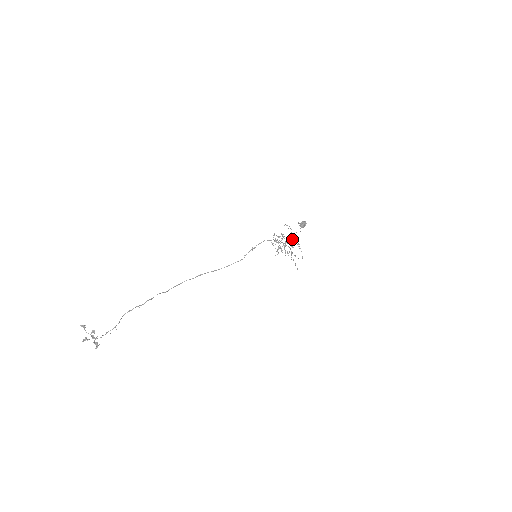
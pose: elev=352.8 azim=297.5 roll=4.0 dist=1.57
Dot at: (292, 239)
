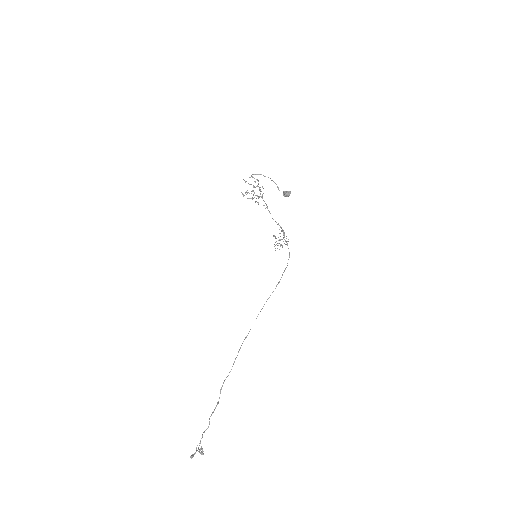
Dot at: (259, 189)
